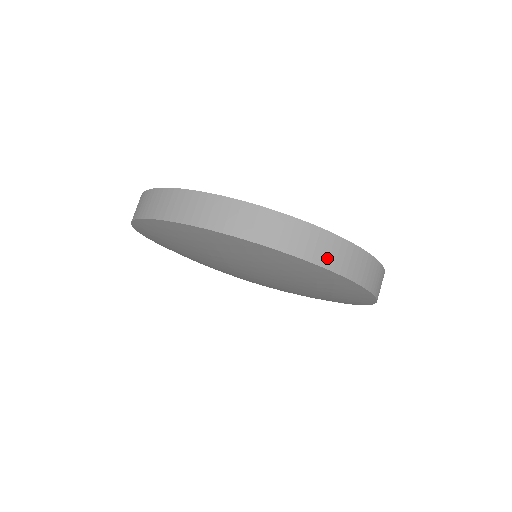
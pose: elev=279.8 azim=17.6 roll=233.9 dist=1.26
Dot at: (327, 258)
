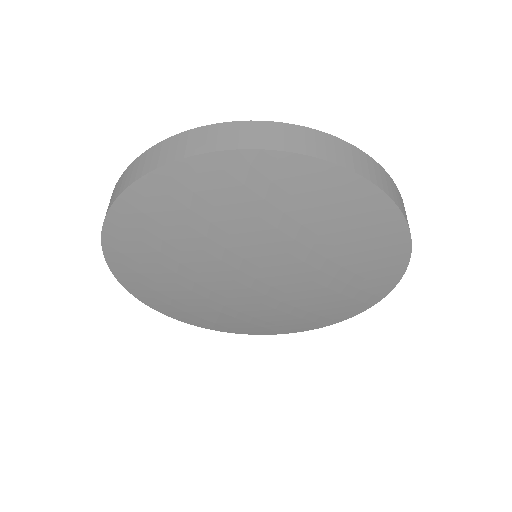
Dot at: (214, 143)
